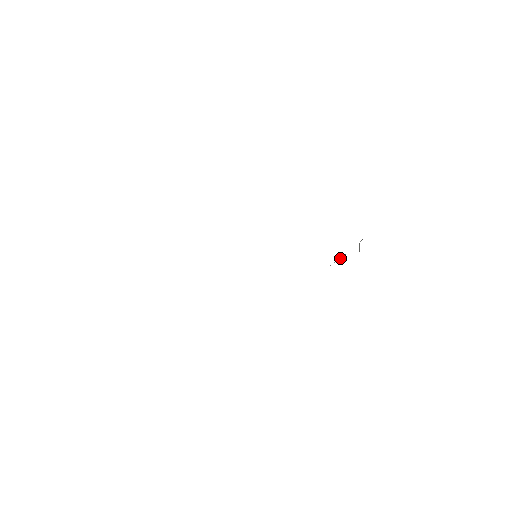
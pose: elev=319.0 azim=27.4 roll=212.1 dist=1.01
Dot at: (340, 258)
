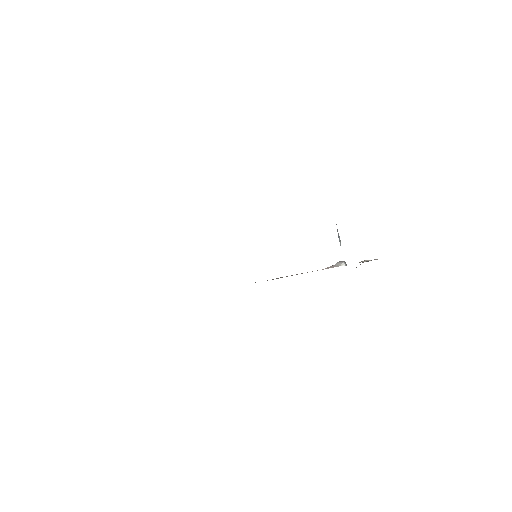
Dot at: occluded
